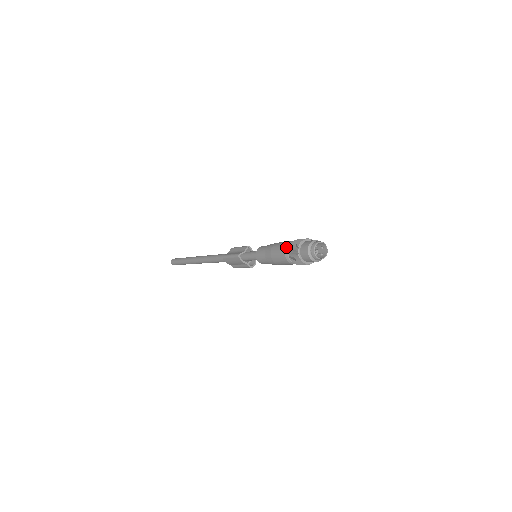
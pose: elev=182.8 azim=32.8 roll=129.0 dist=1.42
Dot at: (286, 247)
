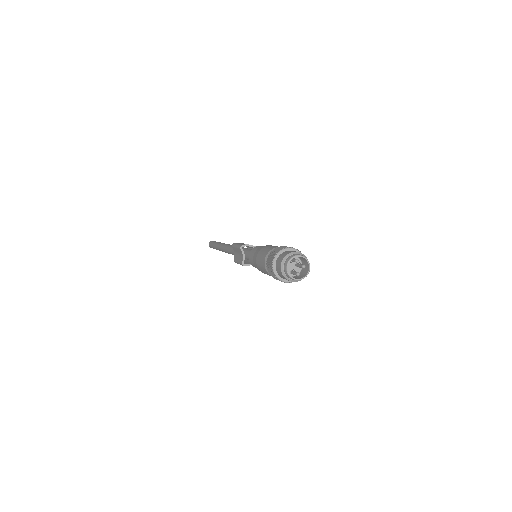
Dot at: (267, 272)
